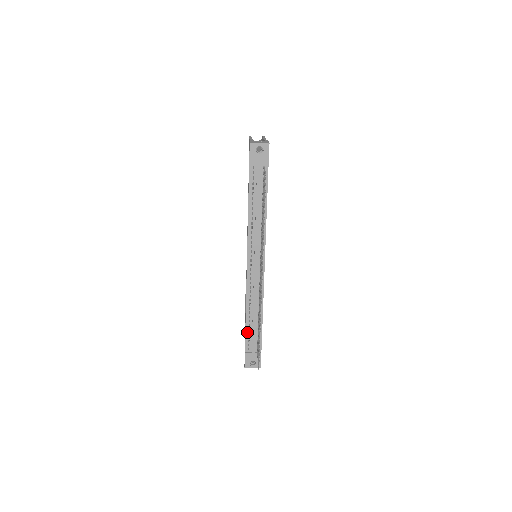
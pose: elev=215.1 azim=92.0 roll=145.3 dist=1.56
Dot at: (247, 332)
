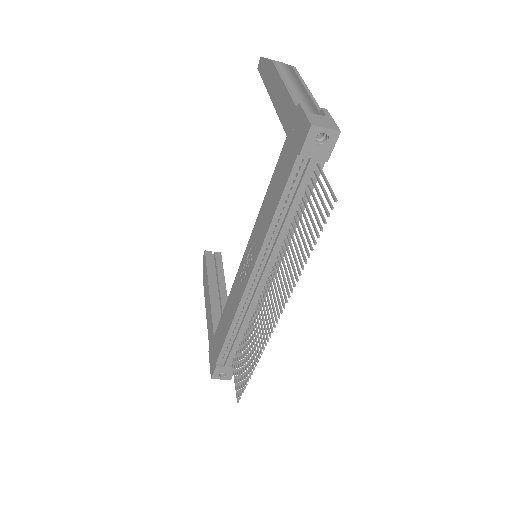
Dot at: (225, 346)
